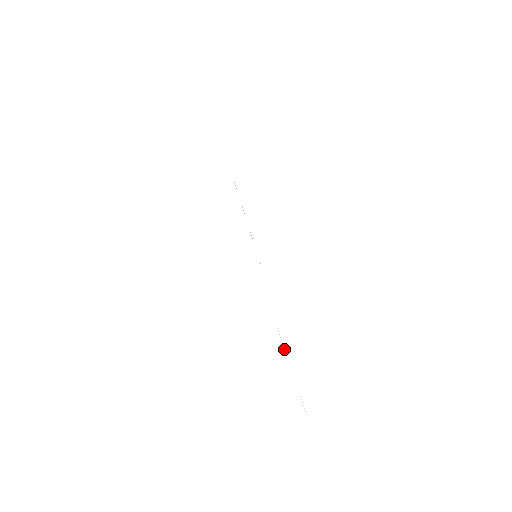
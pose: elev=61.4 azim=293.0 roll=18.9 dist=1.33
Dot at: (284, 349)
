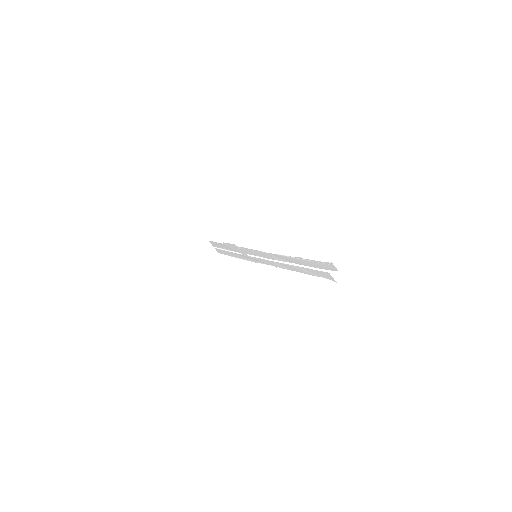
Dot at: (290, 257)
